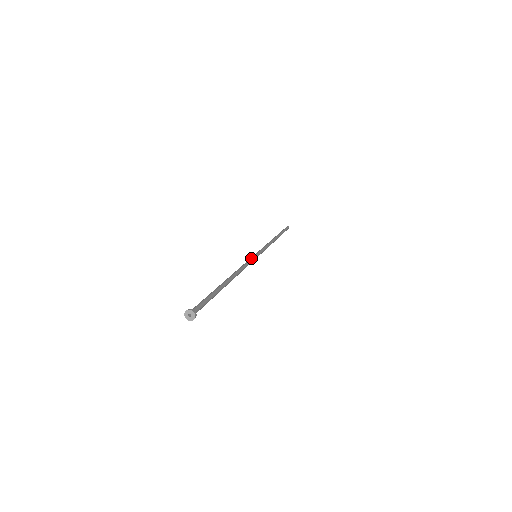
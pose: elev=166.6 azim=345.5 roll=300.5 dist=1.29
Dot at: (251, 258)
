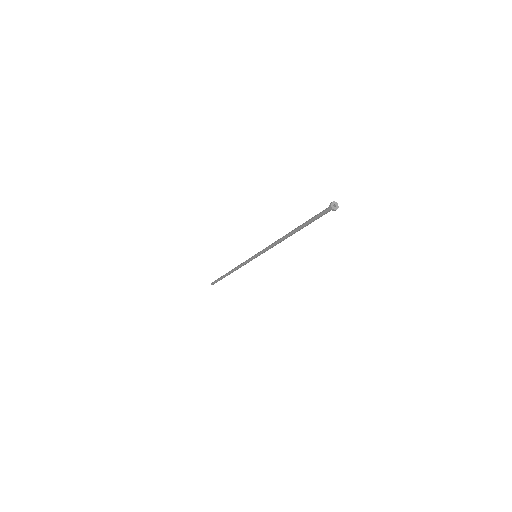
Dot at: (262, 250)
